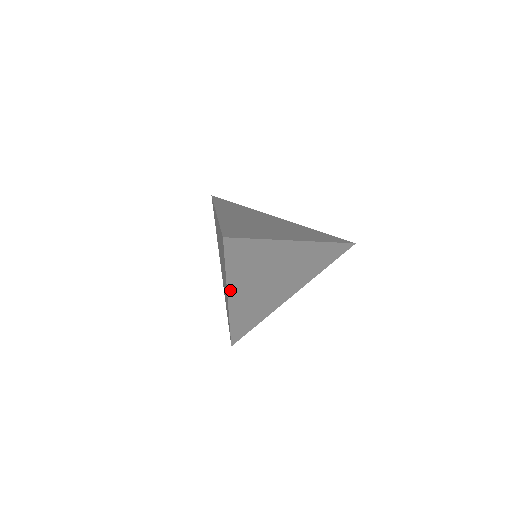
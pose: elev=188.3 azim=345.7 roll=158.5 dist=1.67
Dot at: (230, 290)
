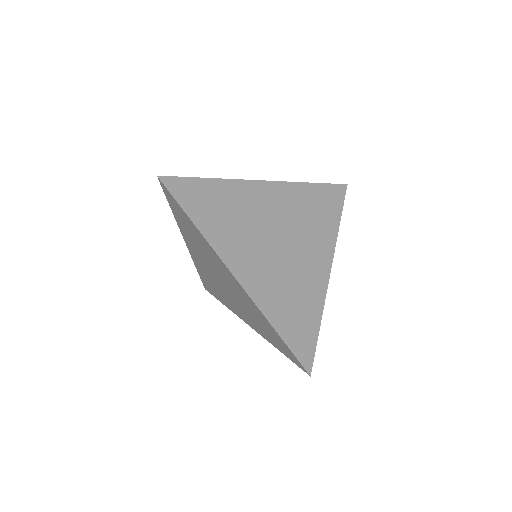
Dot at: (225, 259)
